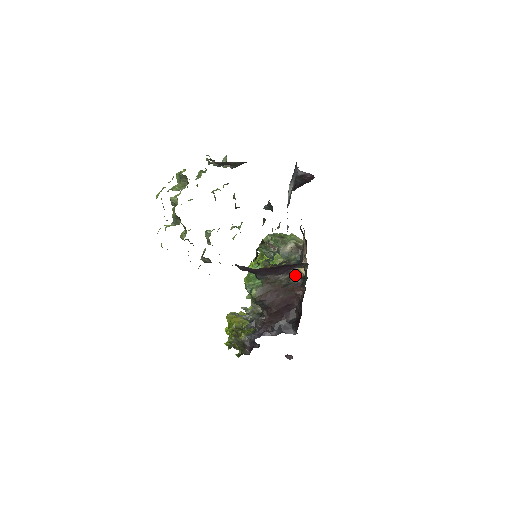
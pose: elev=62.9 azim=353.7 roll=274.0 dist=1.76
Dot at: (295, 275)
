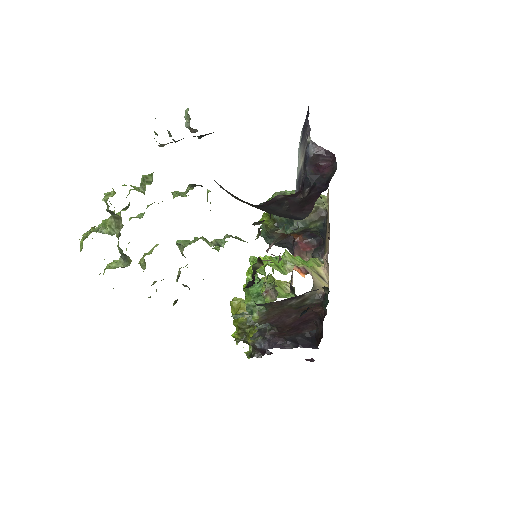
Dot at: (311, 295)
